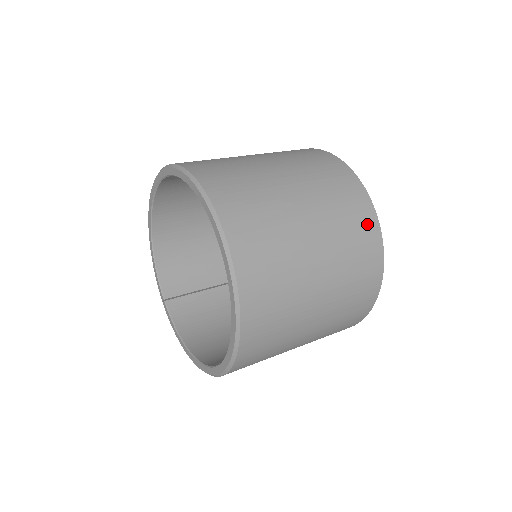
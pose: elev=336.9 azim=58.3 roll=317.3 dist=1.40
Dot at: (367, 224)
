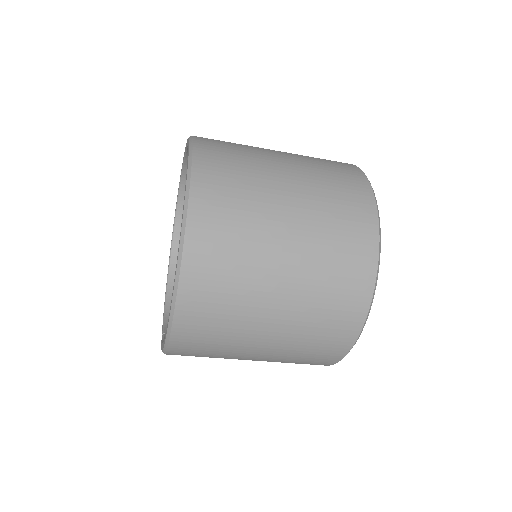
Dot at: (345, 165)
